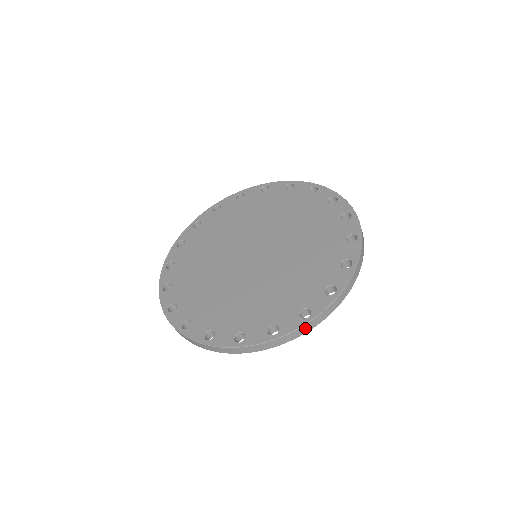
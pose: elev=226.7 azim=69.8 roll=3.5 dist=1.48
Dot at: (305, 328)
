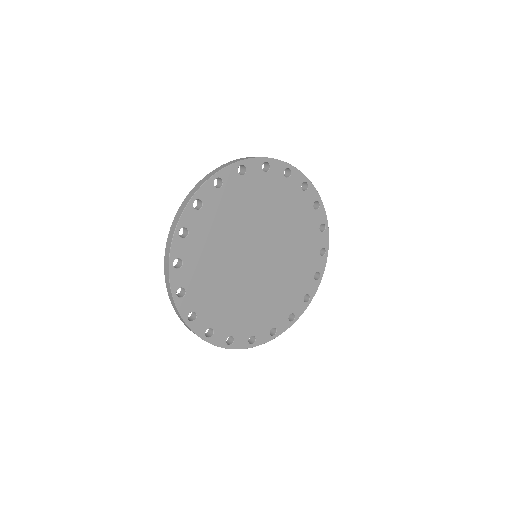
Dot at: (267, 340)
